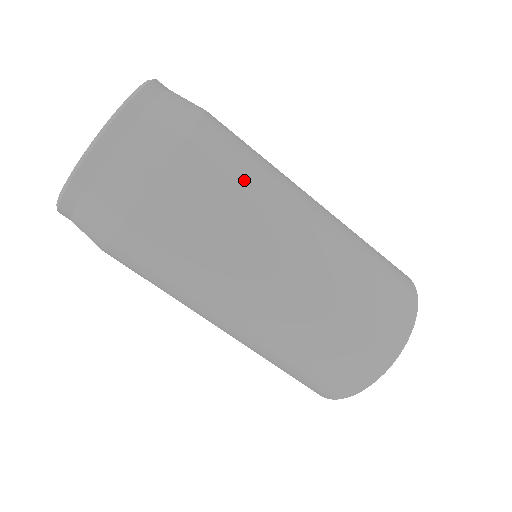
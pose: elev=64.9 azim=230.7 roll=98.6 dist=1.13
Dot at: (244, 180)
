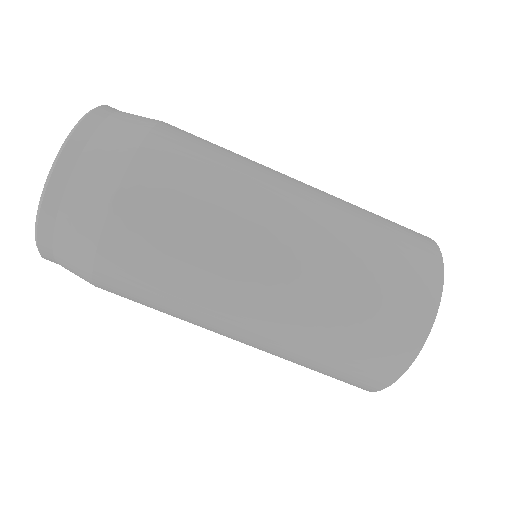
Dot at: (216, 161)
